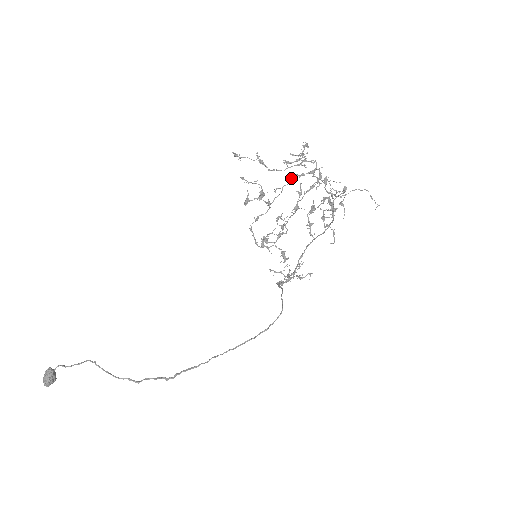
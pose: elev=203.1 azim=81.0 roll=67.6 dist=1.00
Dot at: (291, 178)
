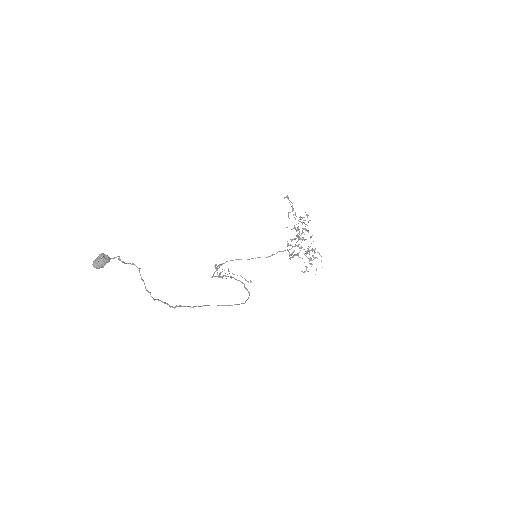
Dot at: (305, 229)
